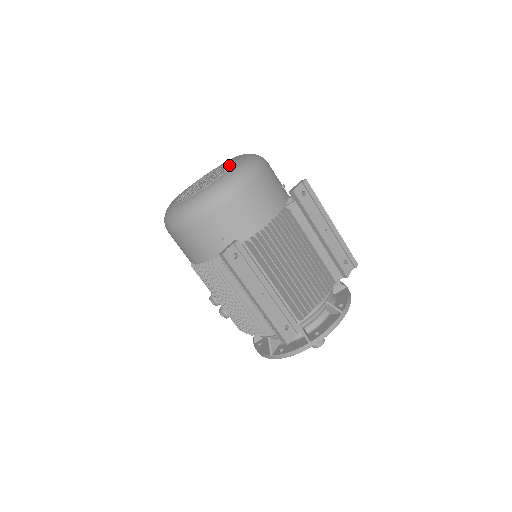
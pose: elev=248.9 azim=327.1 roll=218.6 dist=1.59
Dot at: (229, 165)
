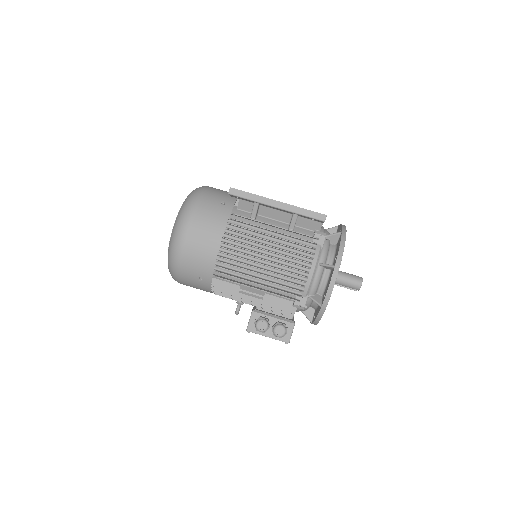
Dot at: occluded
